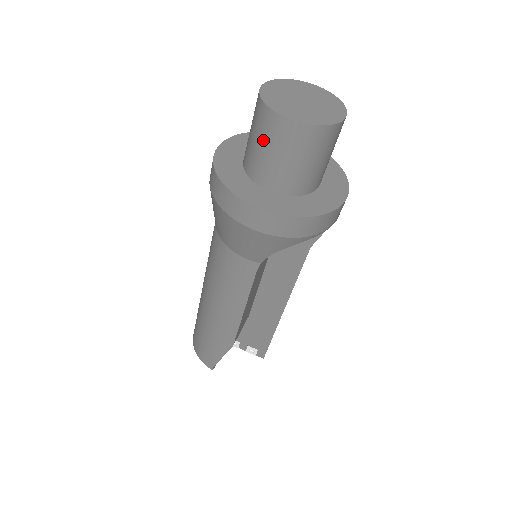
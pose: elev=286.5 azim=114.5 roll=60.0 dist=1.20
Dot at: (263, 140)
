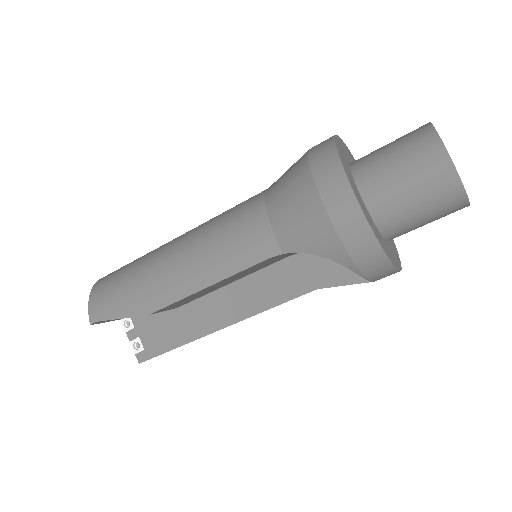
Dot at: (404, 155)
